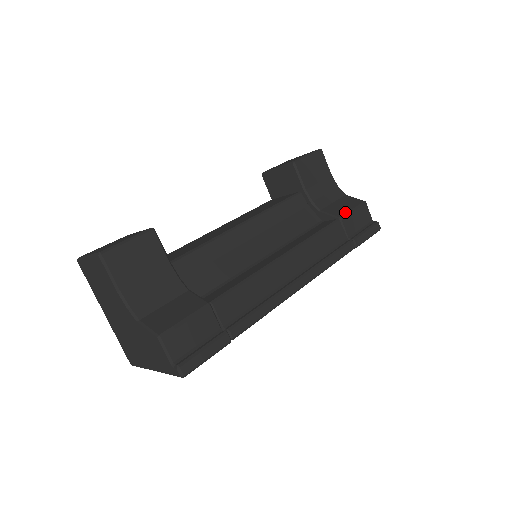
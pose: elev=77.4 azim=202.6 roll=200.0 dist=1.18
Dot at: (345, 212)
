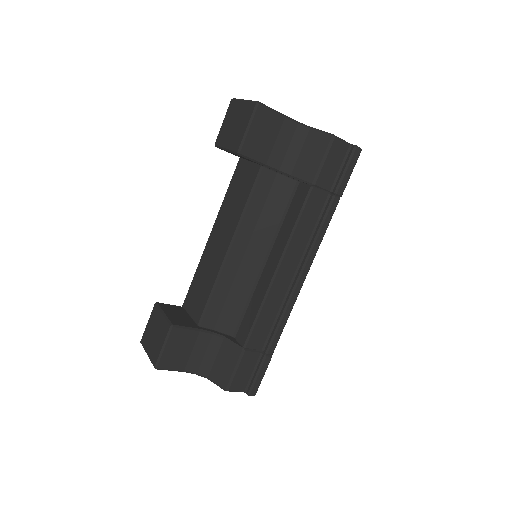
Dot at: (316, 171)
